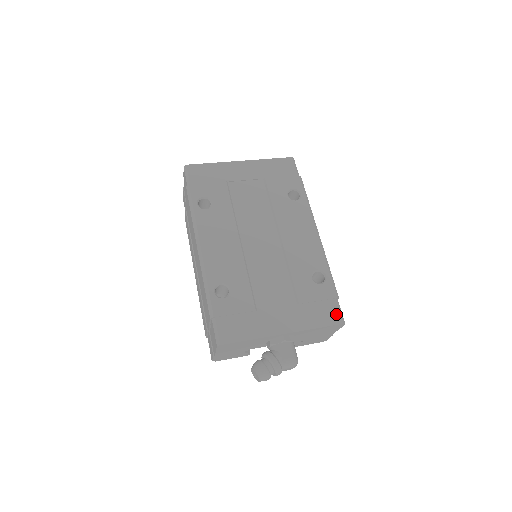
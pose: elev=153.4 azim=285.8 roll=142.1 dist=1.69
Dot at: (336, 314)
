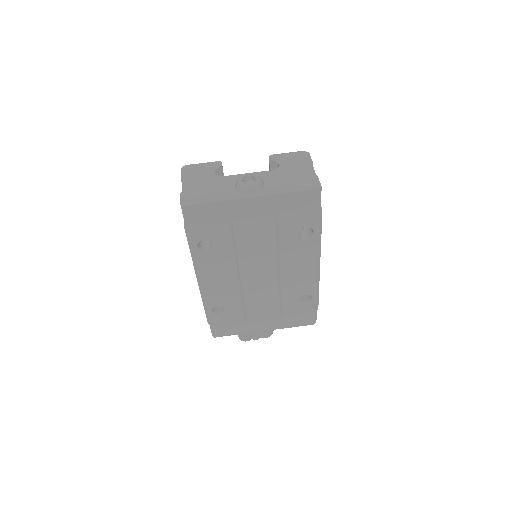
Dot at: (311, 320)
